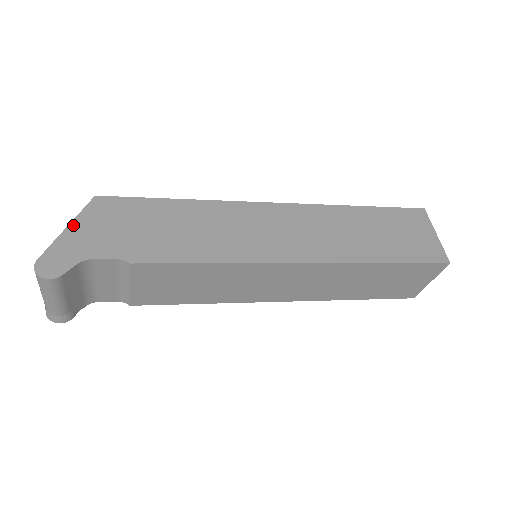
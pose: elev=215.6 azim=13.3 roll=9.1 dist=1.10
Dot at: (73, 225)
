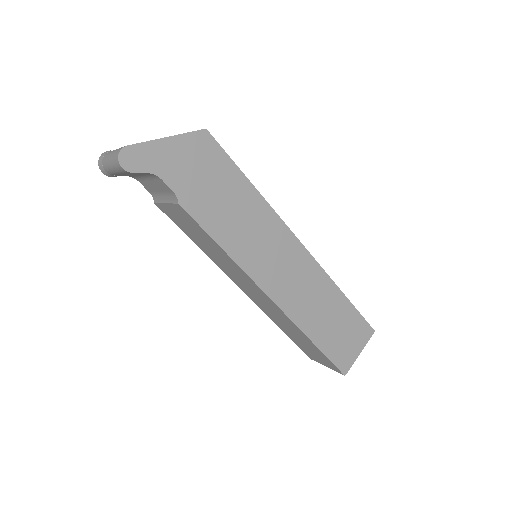
Dot at: (172, 139)
